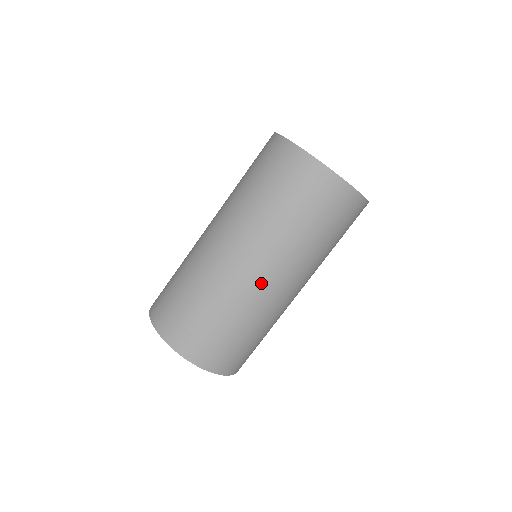
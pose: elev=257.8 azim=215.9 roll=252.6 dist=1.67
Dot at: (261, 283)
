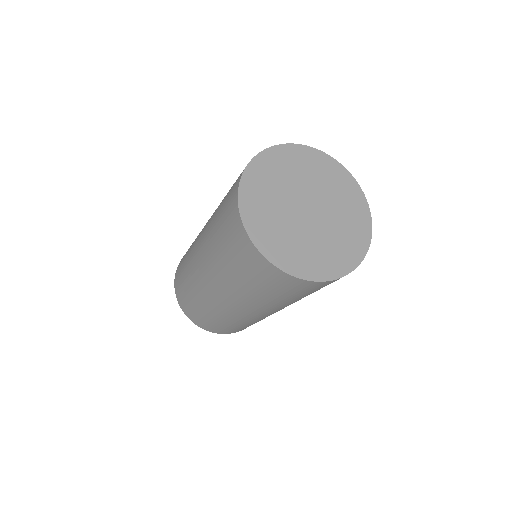
Dot at: occluded
